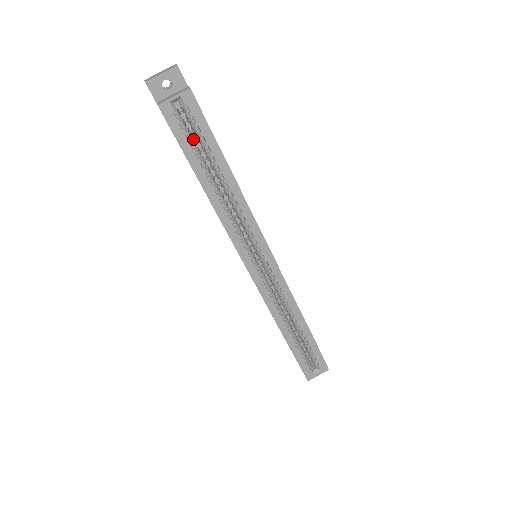
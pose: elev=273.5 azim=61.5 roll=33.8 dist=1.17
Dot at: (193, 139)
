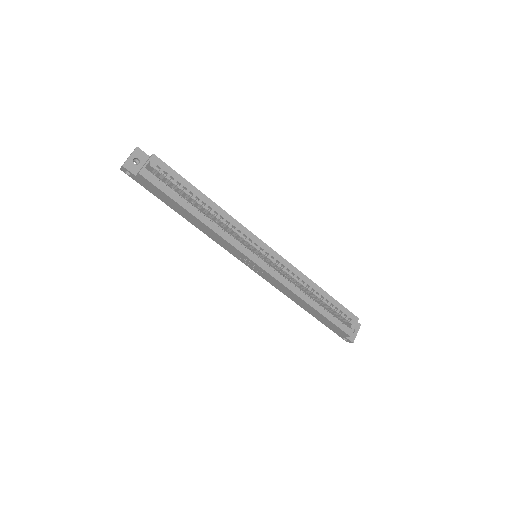
Dot at: occluded
